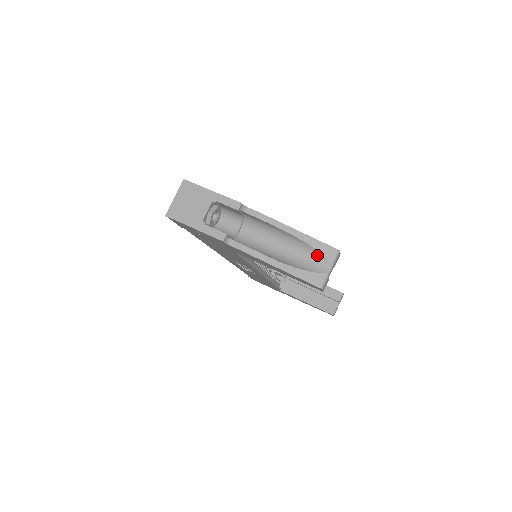
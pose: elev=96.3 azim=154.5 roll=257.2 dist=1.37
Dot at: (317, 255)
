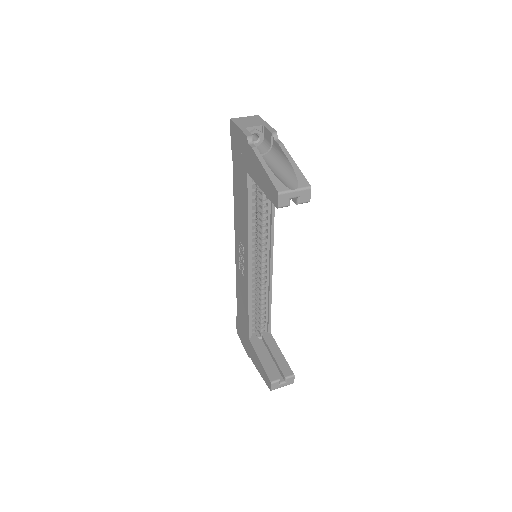
Dot at: (294, 180)
